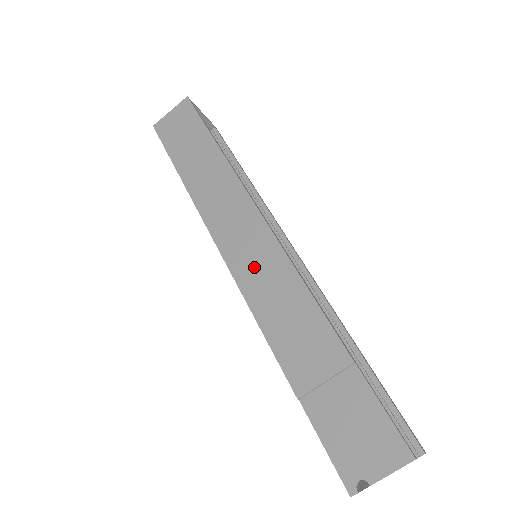
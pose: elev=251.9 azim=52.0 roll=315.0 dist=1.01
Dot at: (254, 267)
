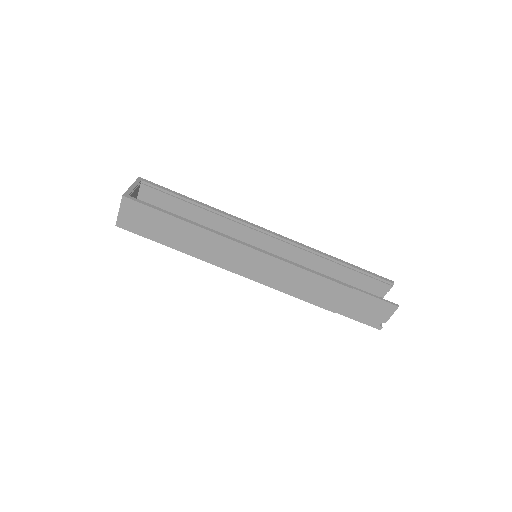
Dot at: (270, 275)
